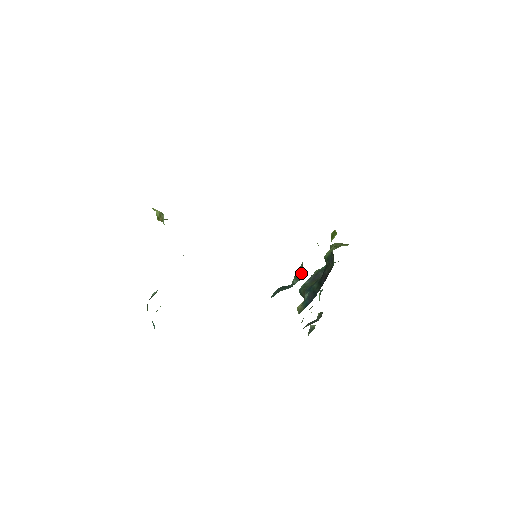
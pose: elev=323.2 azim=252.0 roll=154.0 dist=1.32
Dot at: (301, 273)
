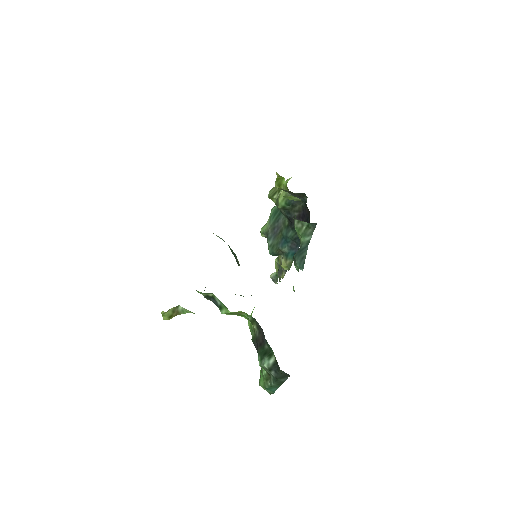
Dot at: (307, 227)
